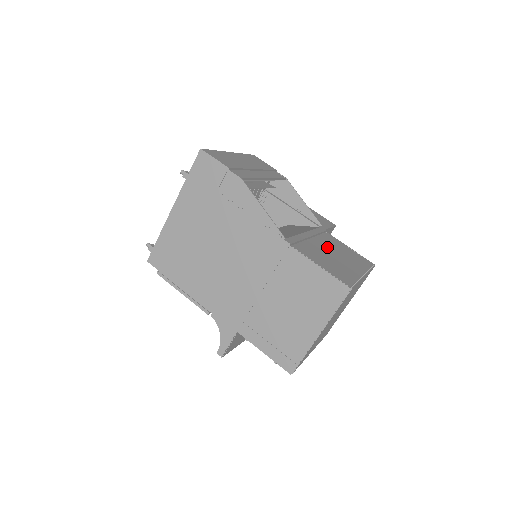
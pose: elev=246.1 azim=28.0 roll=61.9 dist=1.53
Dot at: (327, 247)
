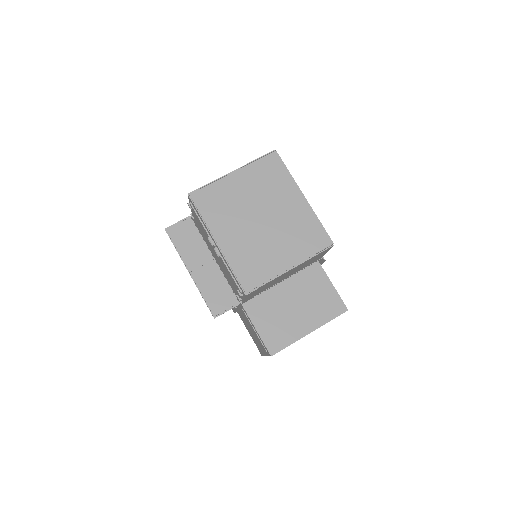
Dot at: occluded
